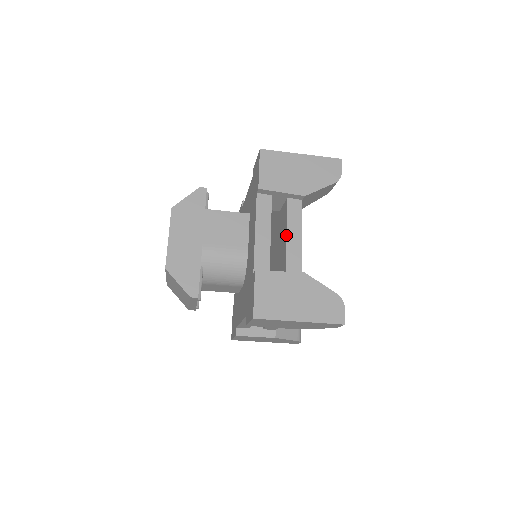
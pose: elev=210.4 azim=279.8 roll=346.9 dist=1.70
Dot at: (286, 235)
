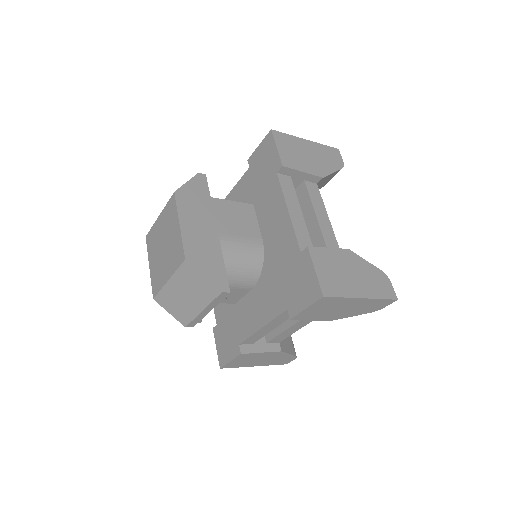
Dot at: (315, 215)
